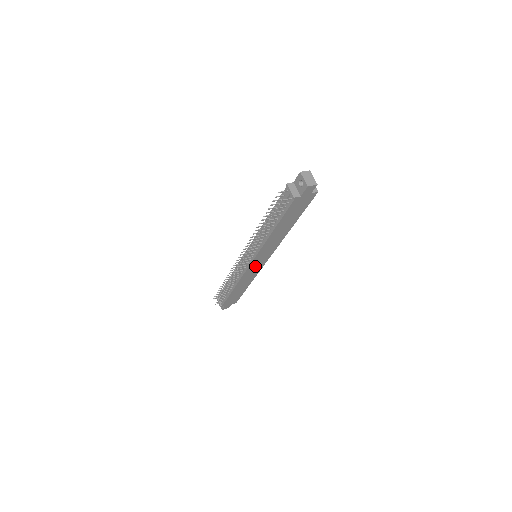
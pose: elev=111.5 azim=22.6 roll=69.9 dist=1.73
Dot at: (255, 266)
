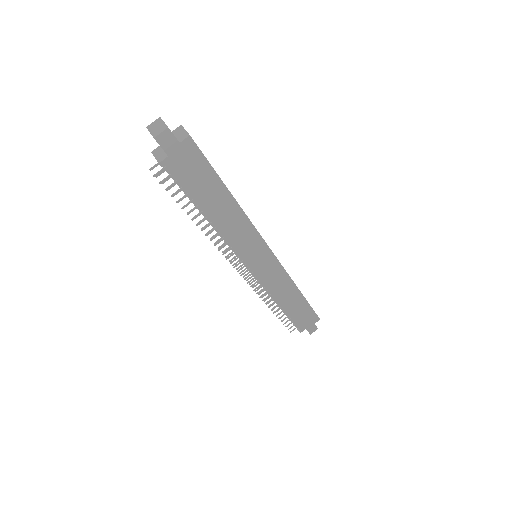
Dot at: (265, 268)
